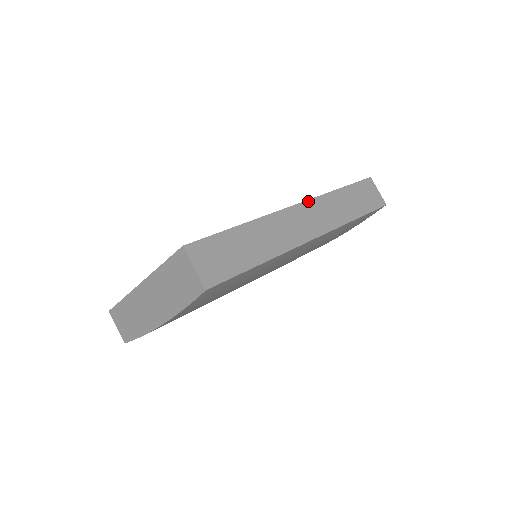
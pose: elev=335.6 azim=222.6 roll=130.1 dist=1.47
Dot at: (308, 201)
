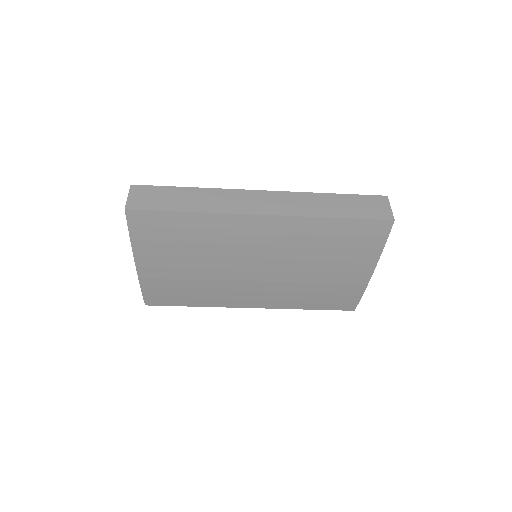
Dot at: (277, 192)
